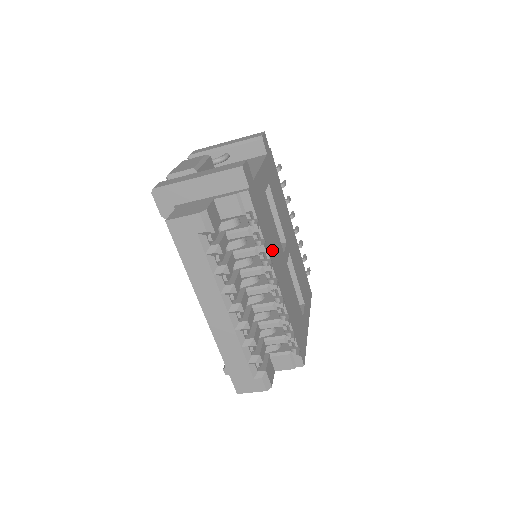
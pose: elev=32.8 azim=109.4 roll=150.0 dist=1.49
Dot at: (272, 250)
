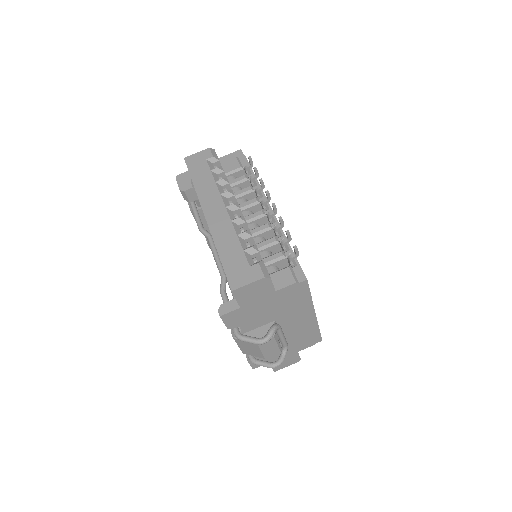
Dot at: occluded
